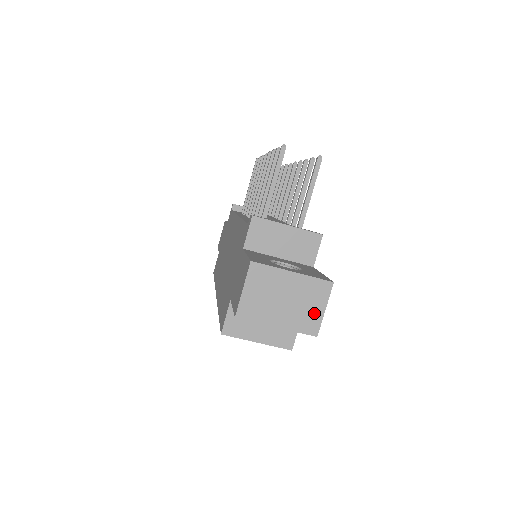
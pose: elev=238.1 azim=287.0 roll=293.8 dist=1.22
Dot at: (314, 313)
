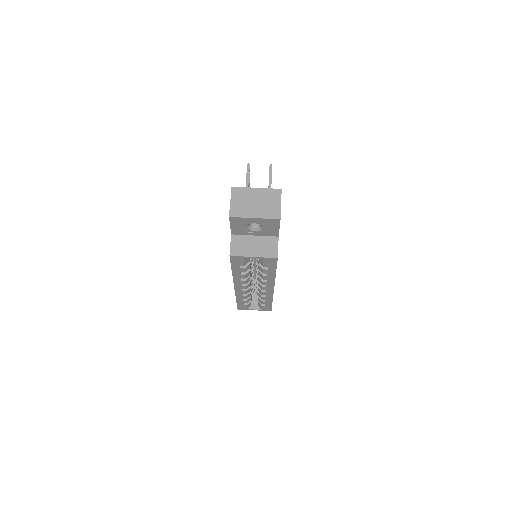
Dot at: (275, 207)
